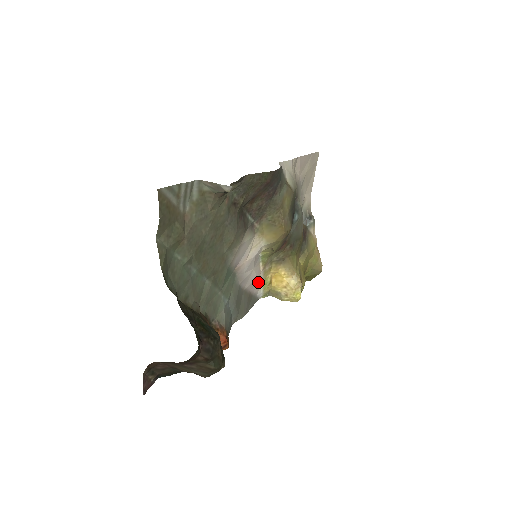
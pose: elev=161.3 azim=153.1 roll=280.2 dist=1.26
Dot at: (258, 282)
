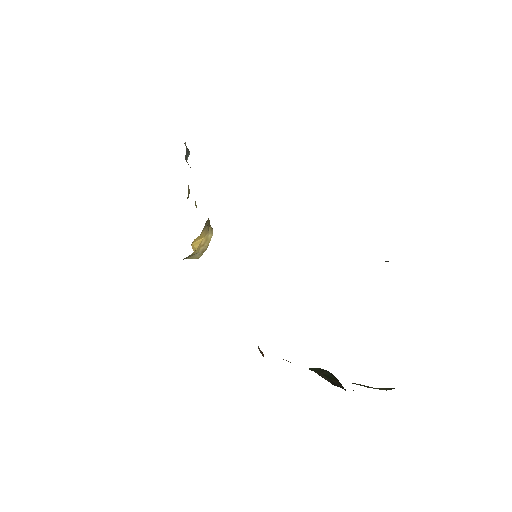
Dot at: occluded
